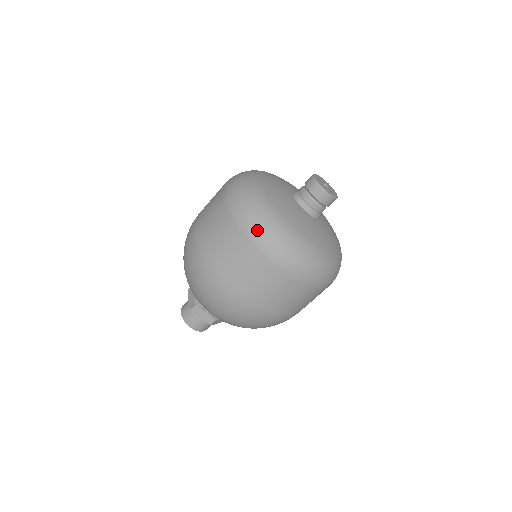
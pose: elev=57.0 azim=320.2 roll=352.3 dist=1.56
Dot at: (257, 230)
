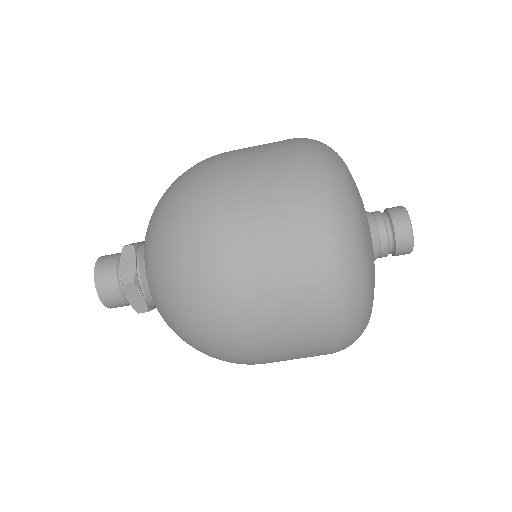
Dot at: (339, 273)
